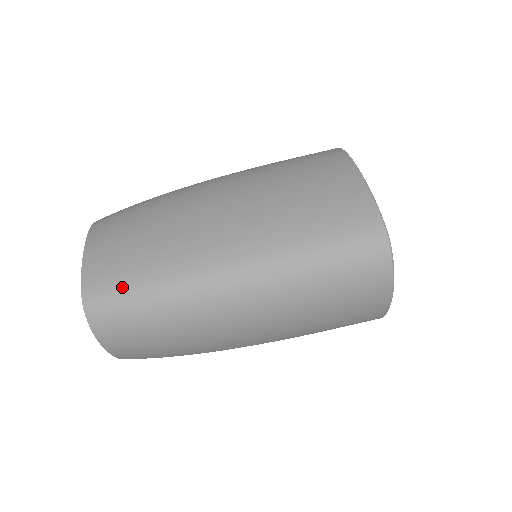
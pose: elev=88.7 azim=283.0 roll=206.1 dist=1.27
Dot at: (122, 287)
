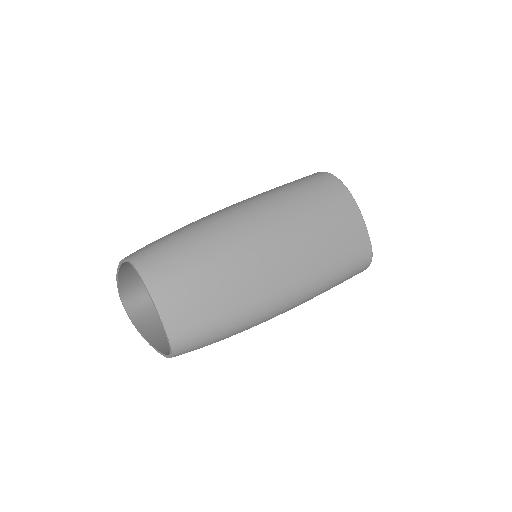
Dot at: (160, 240)
